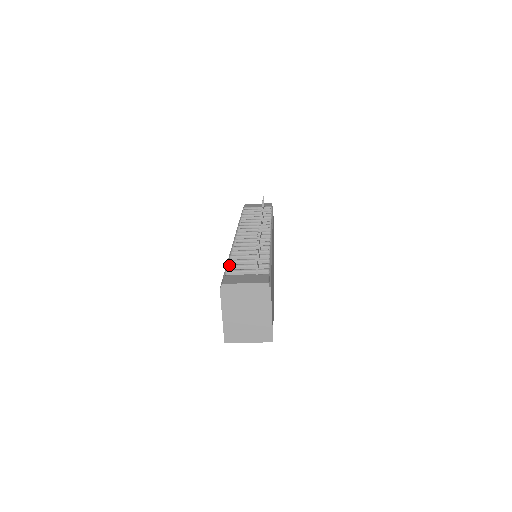
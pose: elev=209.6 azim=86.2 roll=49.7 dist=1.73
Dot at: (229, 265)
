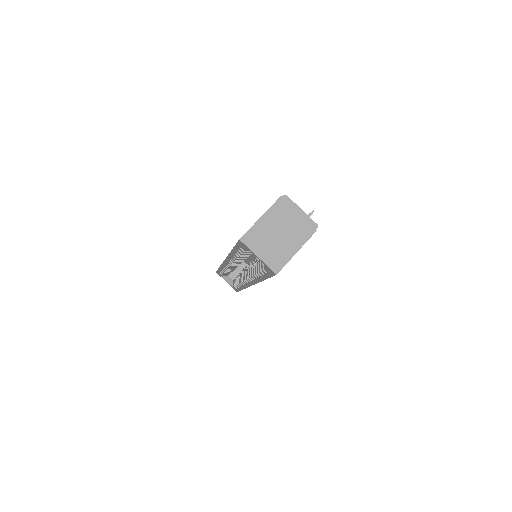
Dot at: occluded
